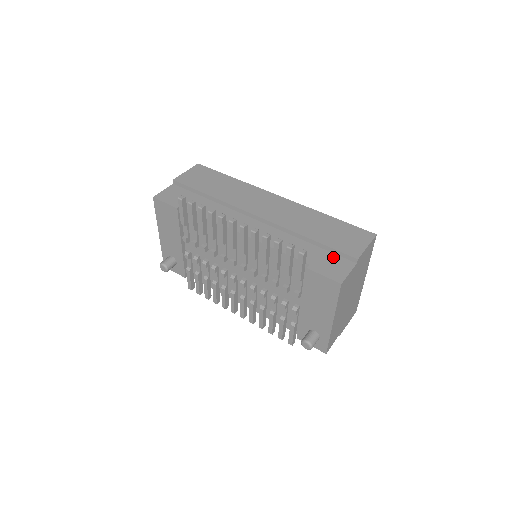
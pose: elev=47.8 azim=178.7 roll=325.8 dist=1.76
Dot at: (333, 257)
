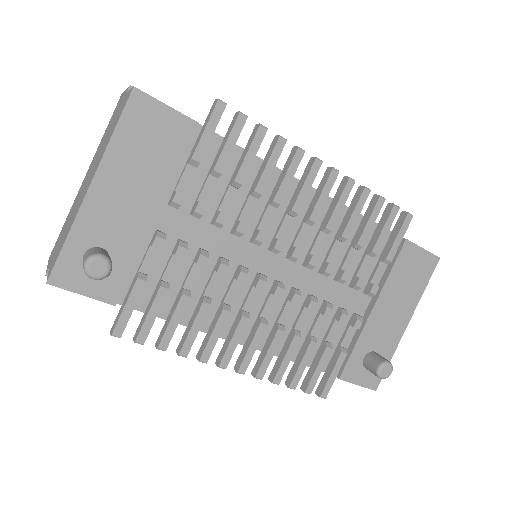
Dot at: occluded
